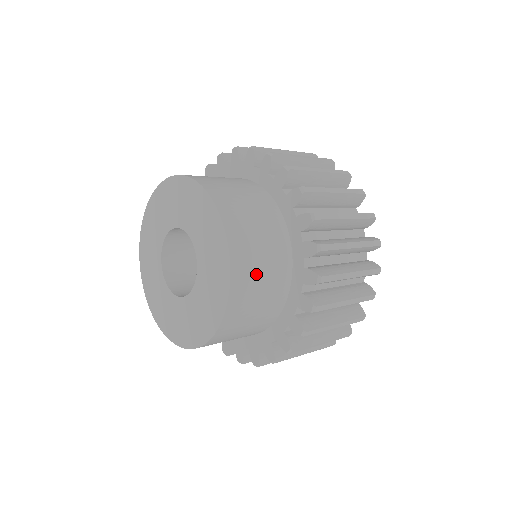
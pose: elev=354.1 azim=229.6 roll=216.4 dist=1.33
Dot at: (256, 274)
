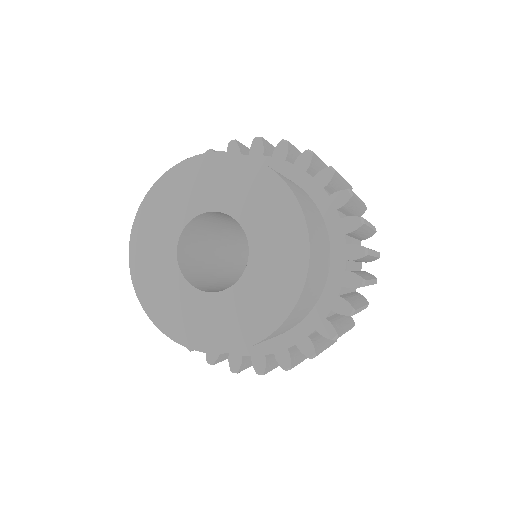
Dot at: (317, 272)
